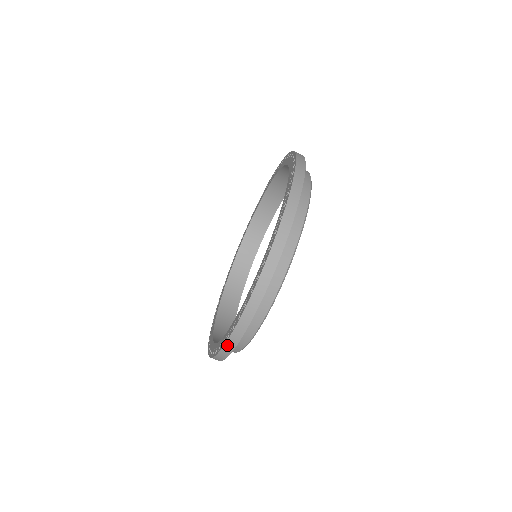
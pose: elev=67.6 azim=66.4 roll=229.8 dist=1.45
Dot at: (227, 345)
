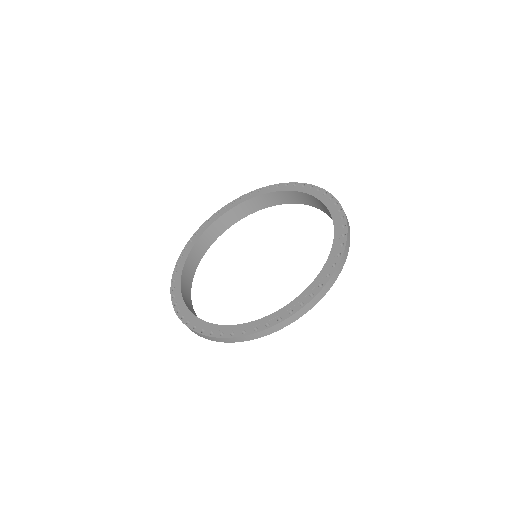
Dot at: occluded
